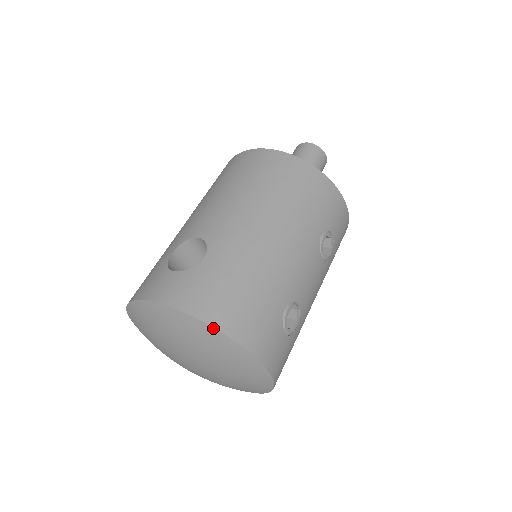
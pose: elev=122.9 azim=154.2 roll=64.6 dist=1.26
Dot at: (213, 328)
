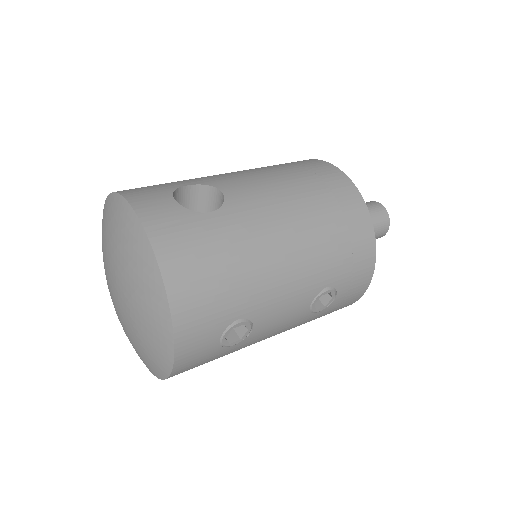
Dot at: (161, 276)
